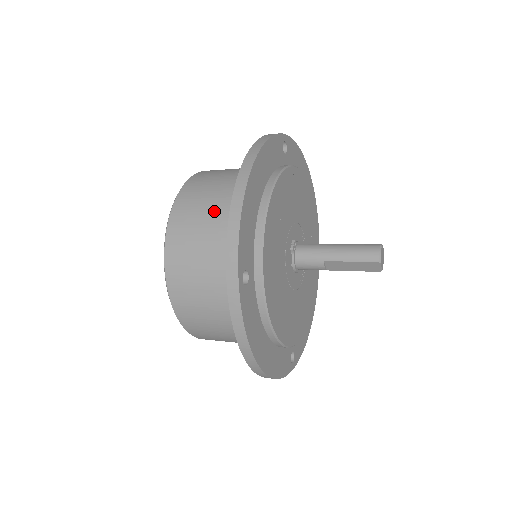
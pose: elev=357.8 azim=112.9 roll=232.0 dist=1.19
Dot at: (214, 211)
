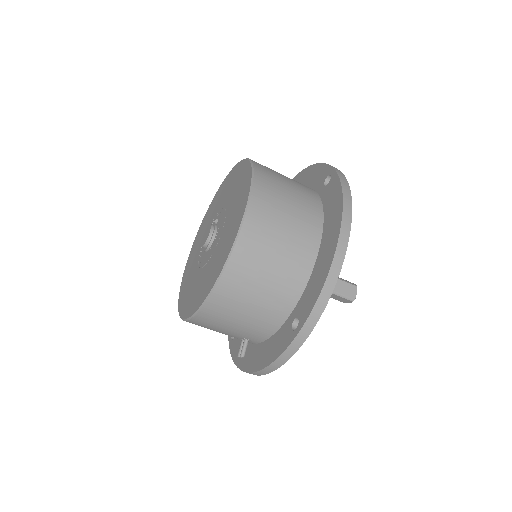
Dot at: occluded
